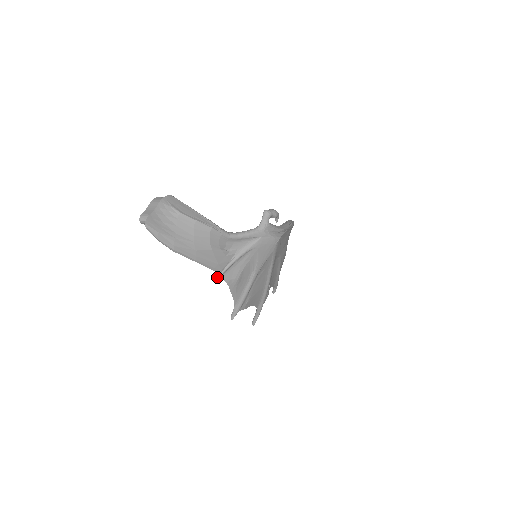
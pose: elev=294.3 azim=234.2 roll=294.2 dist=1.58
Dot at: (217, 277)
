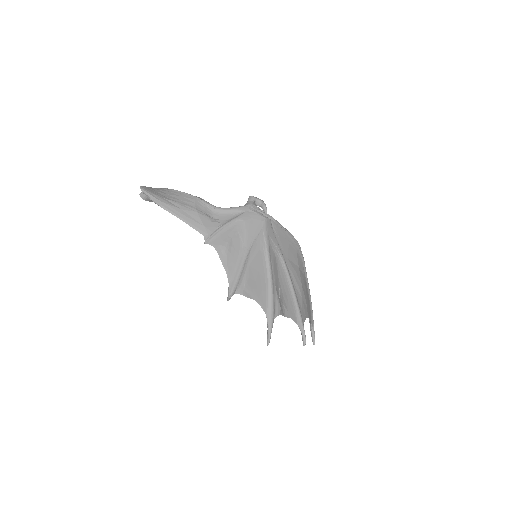
Dot at: (205, 241)
